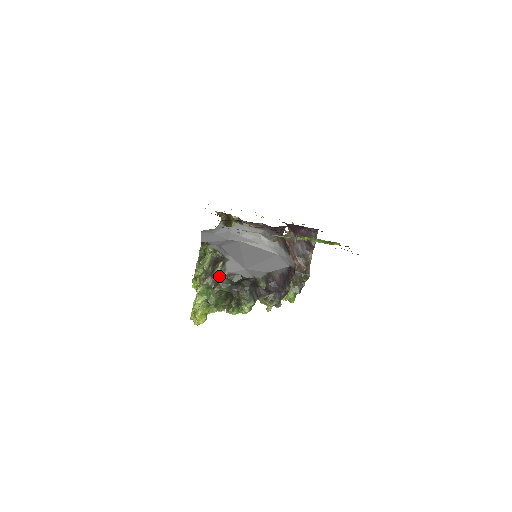
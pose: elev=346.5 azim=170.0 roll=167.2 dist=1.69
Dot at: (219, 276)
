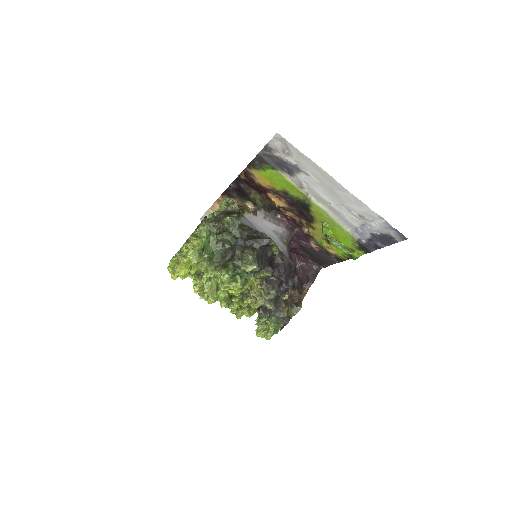
Dot at: (232, 220)
